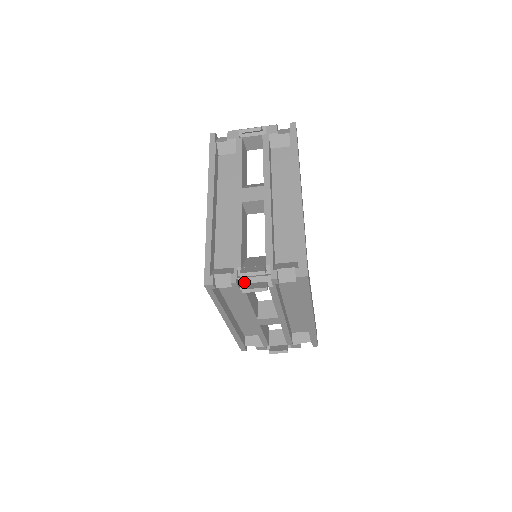
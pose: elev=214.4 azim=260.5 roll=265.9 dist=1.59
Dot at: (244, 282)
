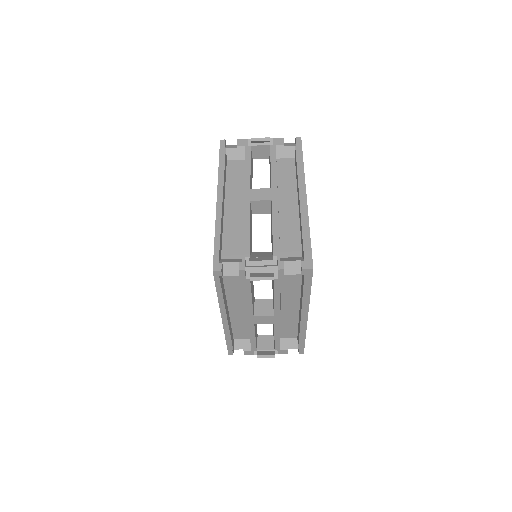
Dot at: (250, 272)
